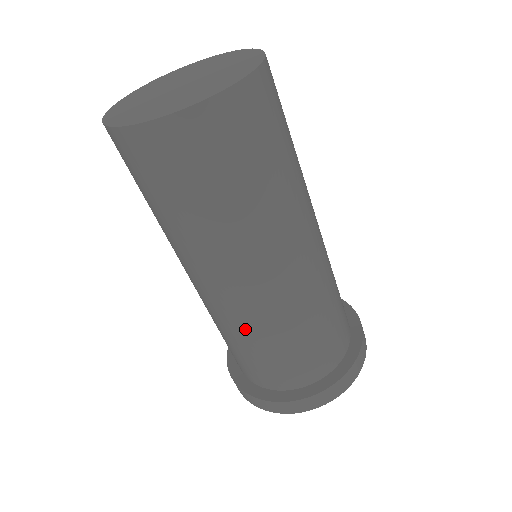
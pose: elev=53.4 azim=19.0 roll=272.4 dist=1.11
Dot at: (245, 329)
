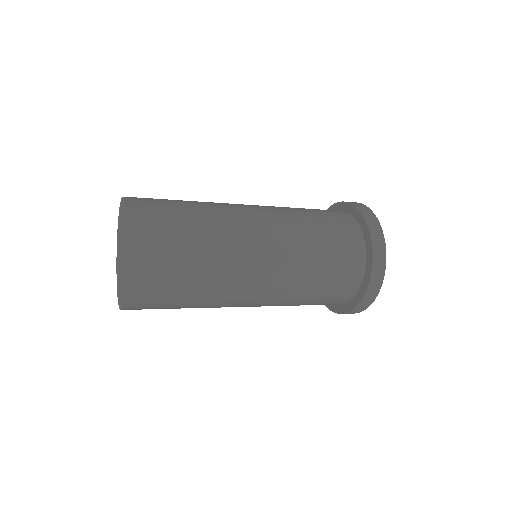
Dot at: occluded
